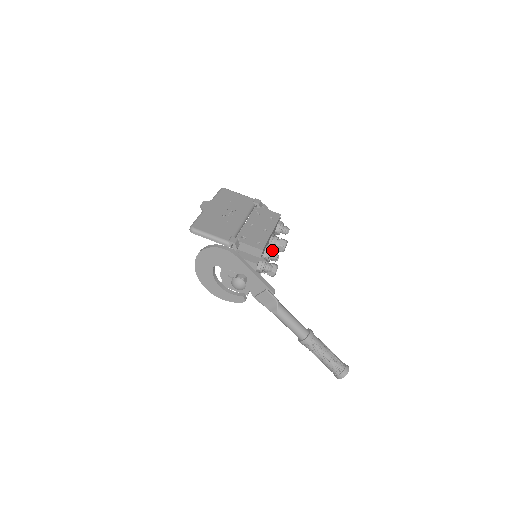
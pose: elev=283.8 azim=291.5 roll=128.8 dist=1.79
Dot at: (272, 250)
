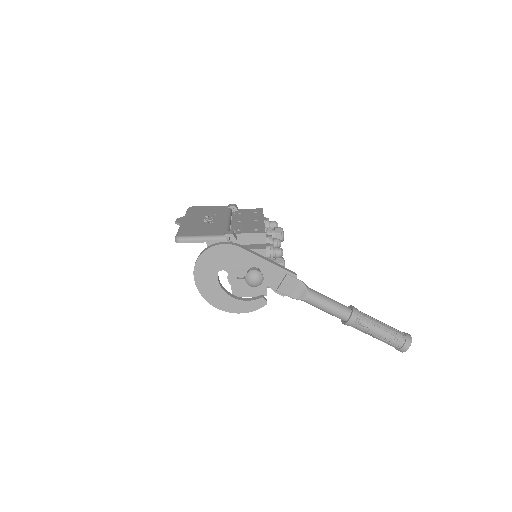
Dot at: occluded
